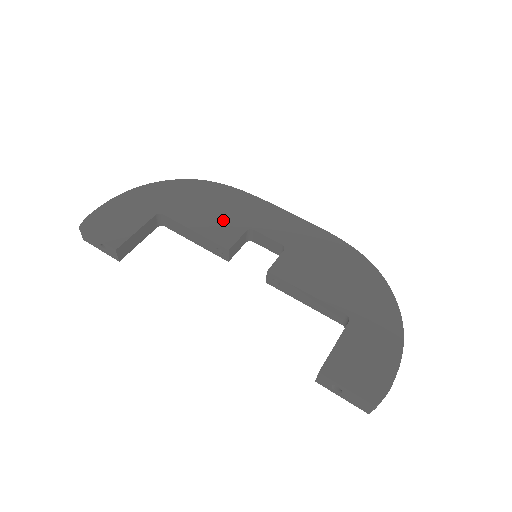
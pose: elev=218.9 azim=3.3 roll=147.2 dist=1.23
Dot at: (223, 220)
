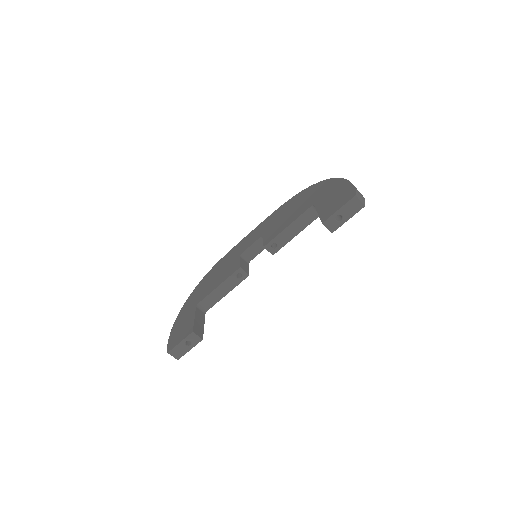
Dot at: (226, 269)
